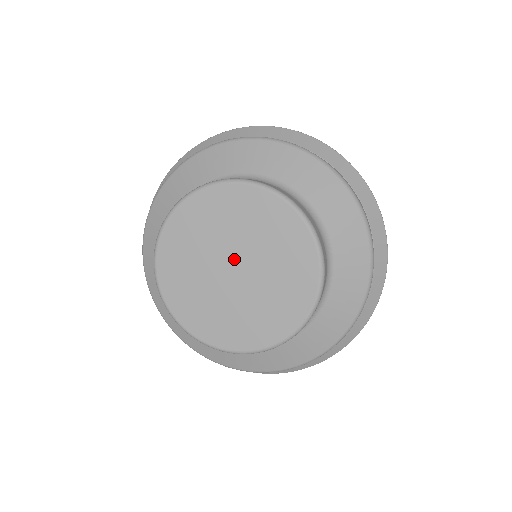
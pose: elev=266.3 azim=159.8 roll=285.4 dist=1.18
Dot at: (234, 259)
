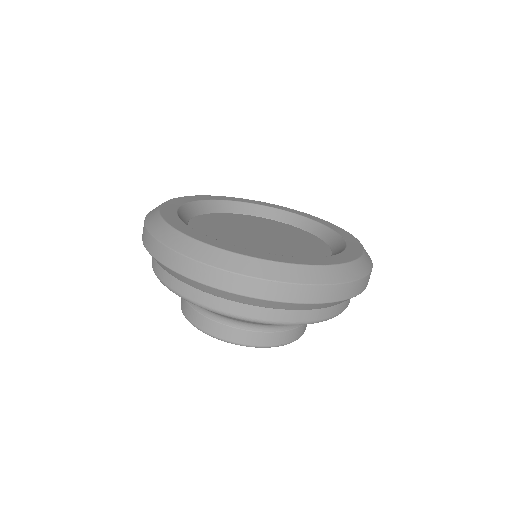
Dot at: occluded
